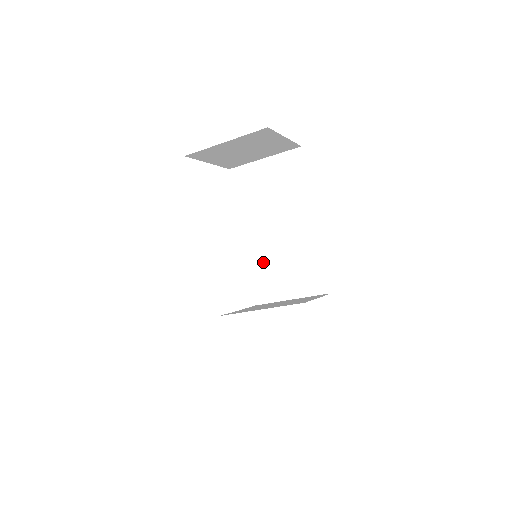
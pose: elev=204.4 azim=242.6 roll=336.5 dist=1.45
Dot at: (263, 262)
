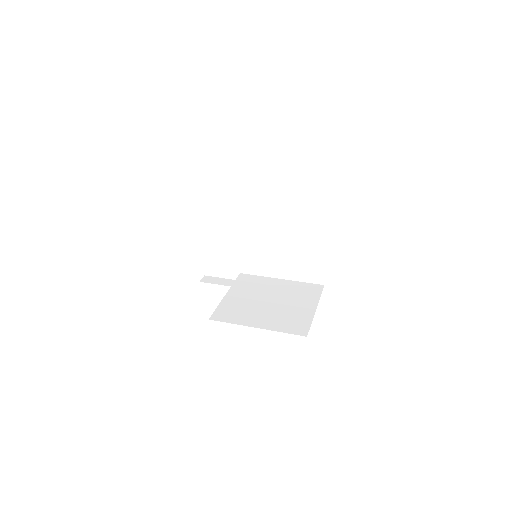
Dot at: (256, 236)
